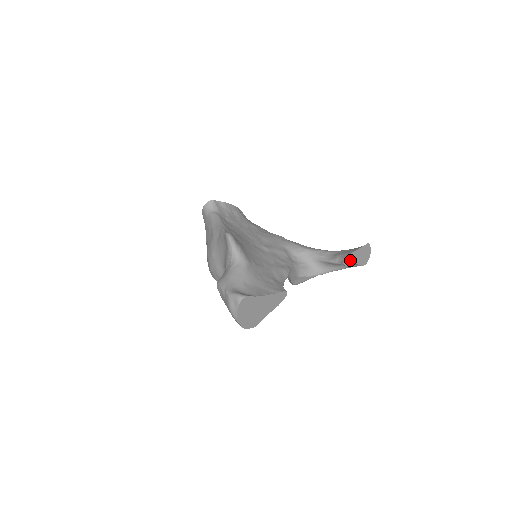
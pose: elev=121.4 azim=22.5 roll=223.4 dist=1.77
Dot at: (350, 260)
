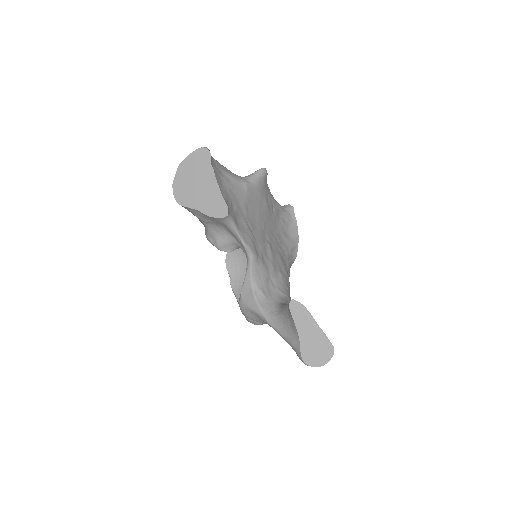
Dot at: (300, 315)
